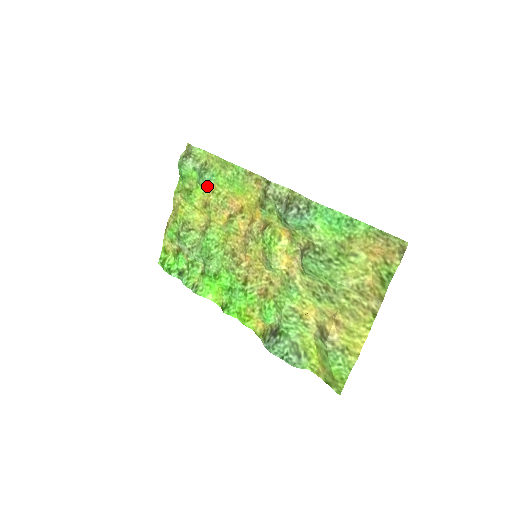
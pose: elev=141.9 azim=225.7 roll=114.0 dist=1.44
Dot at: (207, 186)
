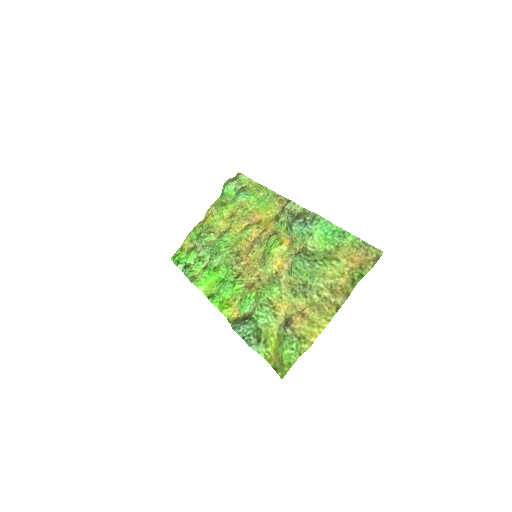
Dot at: (239, 202)
